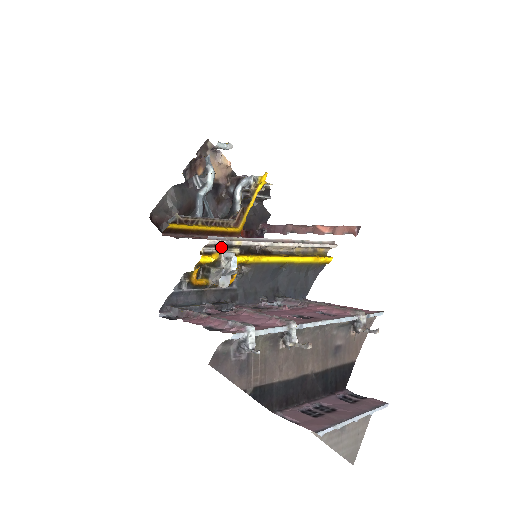
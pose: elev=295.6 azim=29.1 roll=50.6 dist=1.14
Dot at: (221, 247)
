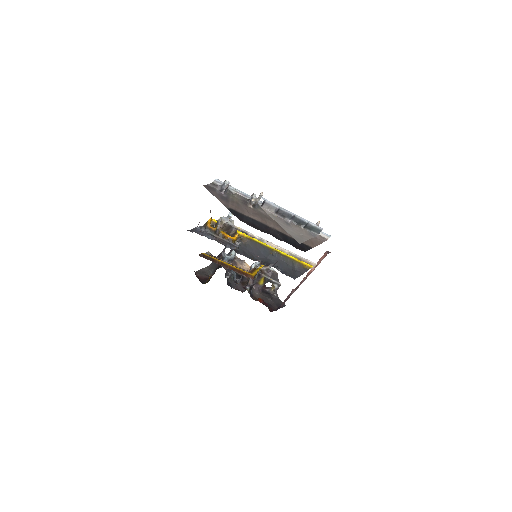
Dot at: occluded
